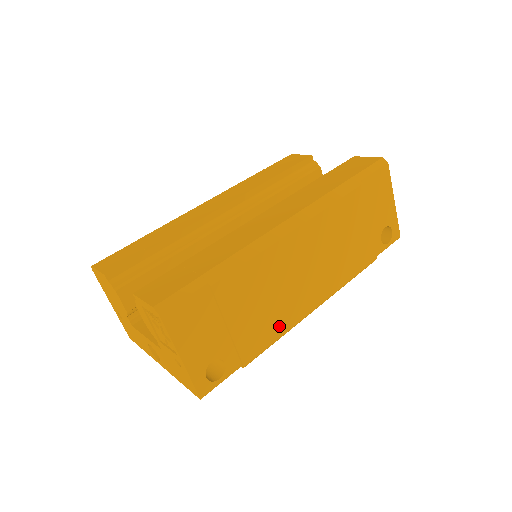
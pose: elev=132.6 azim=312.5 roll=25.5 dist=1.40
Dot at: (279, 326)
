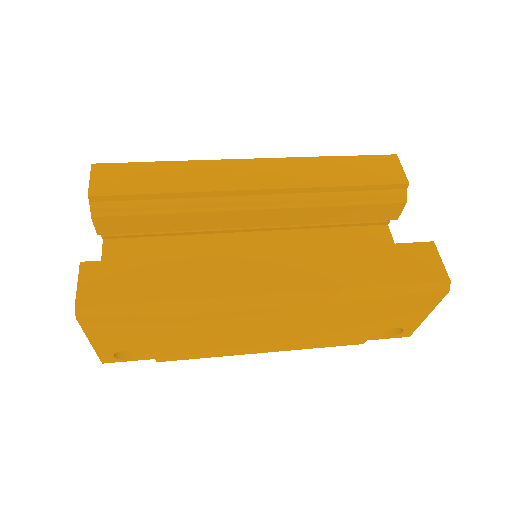
Dot at: (210, 352)
